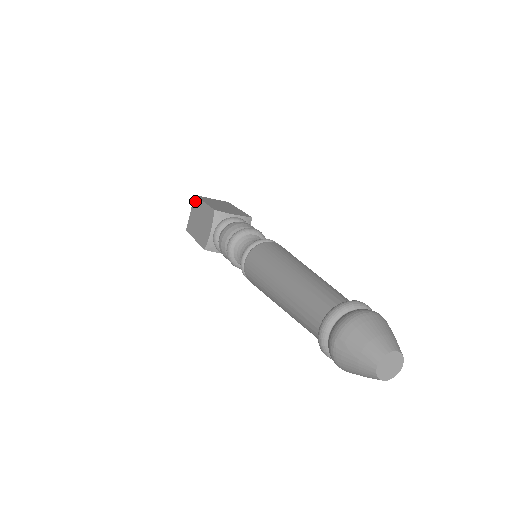
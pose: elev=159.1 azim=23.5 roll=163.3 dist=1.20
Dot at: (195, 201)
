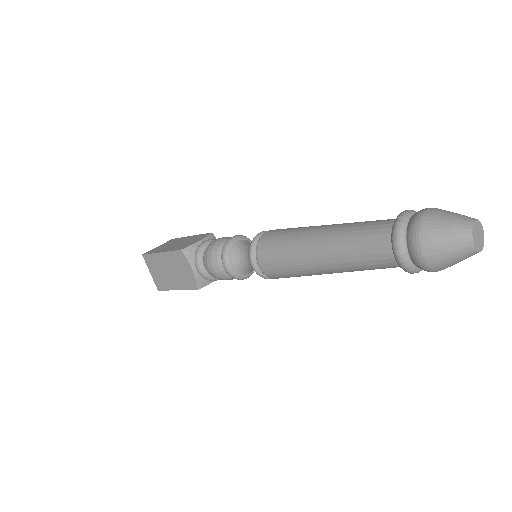
Dot at: (148, 259)
